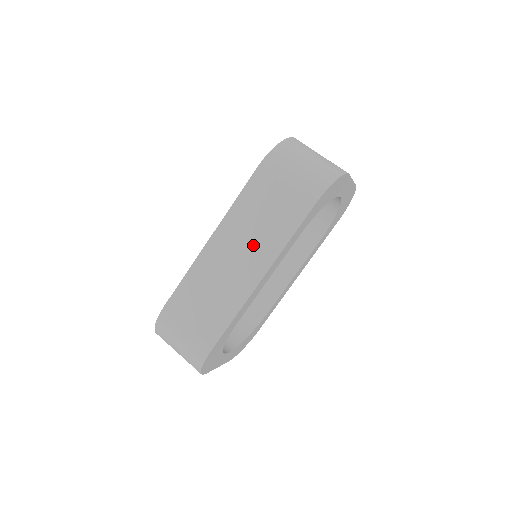
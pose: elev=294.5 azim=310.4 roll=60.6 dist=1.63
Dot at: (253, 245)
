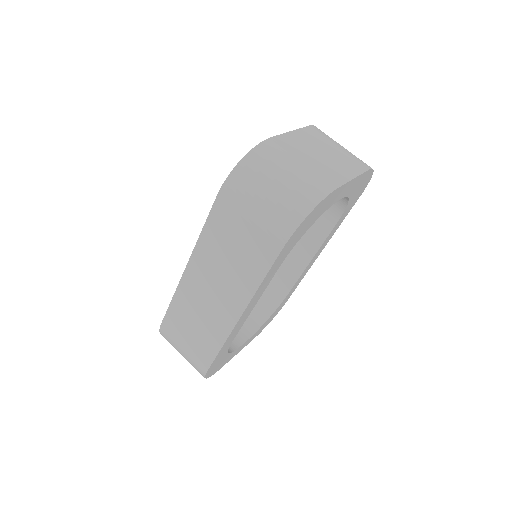
Dot at: (226, 282)
